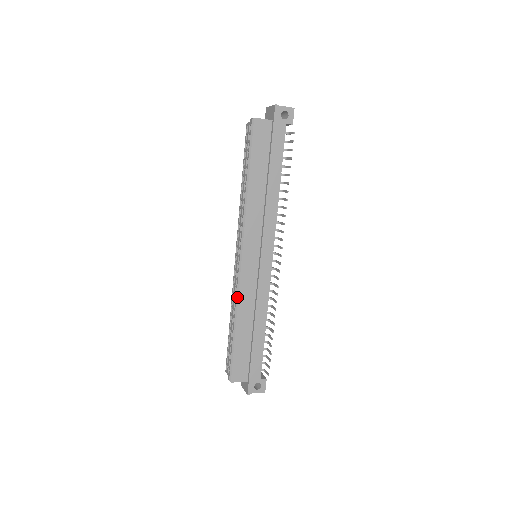
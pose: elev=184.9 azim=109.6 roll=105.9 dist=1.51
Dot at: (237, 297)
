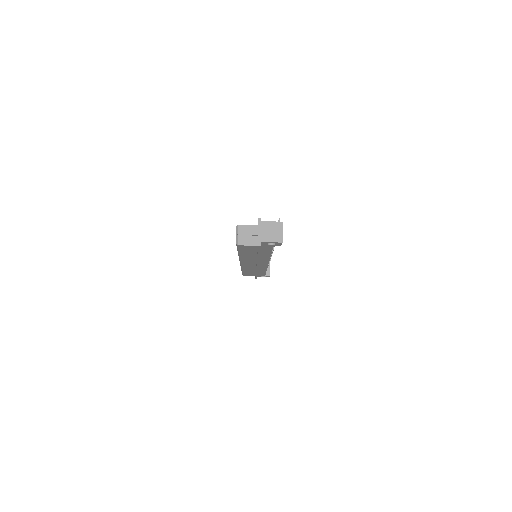
Dot at: occluded
